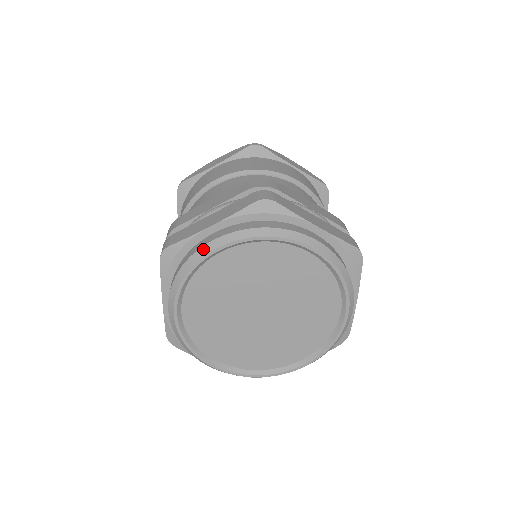
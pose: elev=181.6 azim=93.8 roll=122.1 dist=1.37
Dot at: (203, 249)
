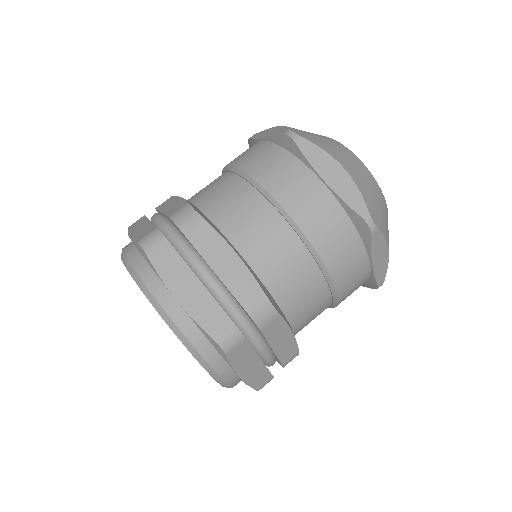
Dot at: occluded
